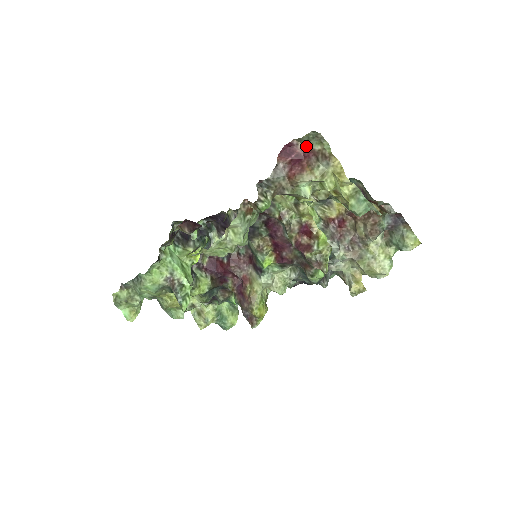
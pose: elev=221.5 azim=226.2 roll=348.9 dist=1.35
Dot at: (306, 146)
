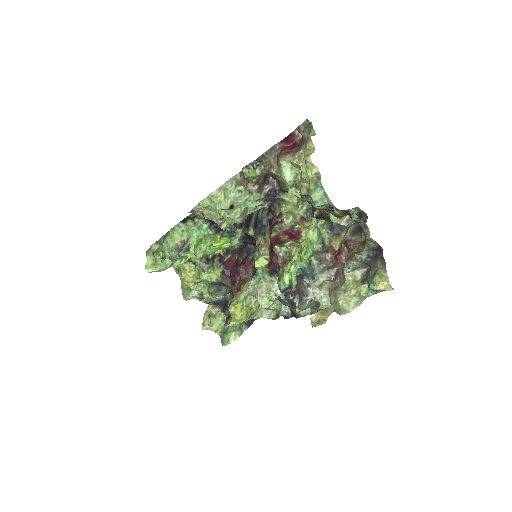
Dot at: (302, 136)
